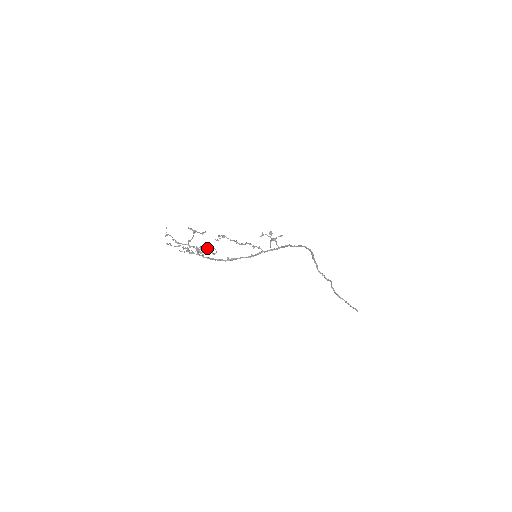
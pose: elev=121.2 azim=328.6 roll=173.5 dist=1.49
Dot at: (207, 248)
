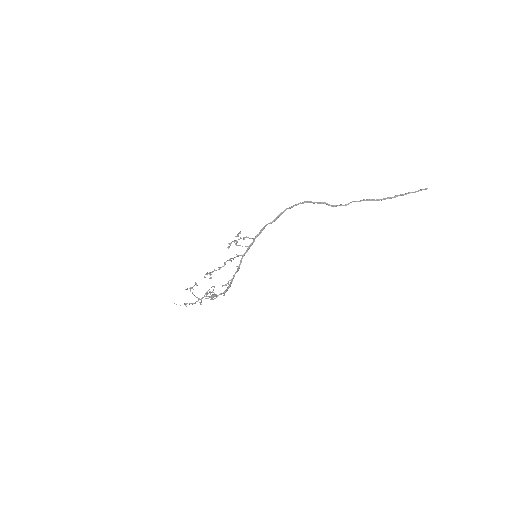
Dot at: occluded
